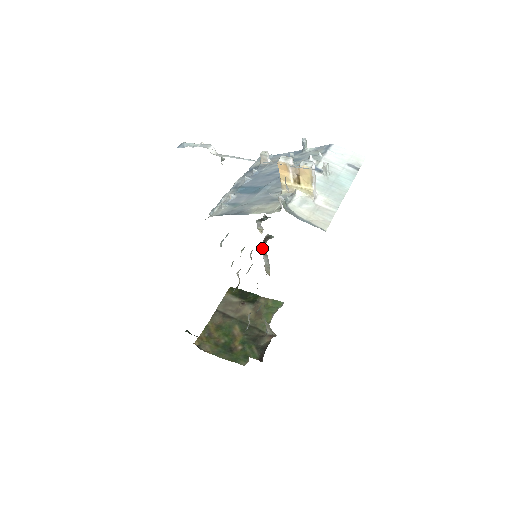
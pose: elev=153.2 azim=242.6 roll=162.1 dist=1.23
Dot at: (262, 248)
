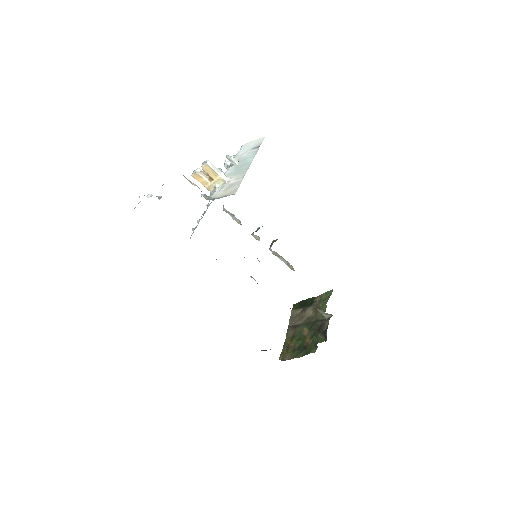
Dot at: (272, 252)
